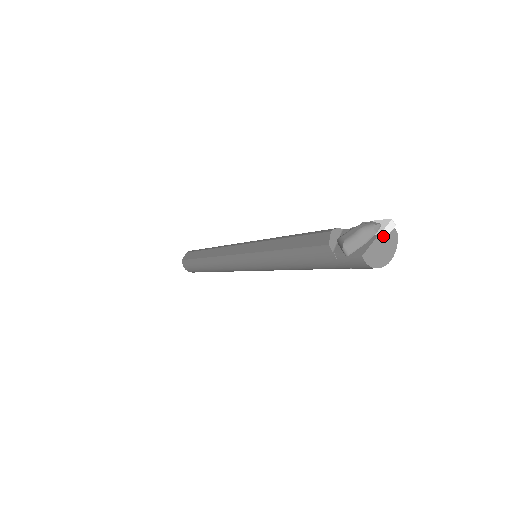
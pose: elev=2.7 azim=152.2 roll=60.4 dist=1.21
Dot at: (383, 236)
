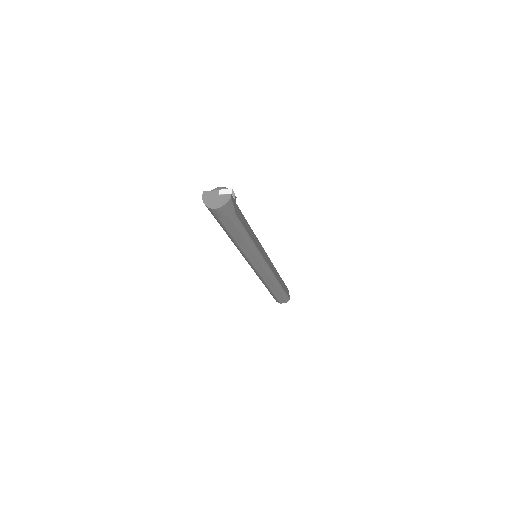
Dot at: (220, 192)
